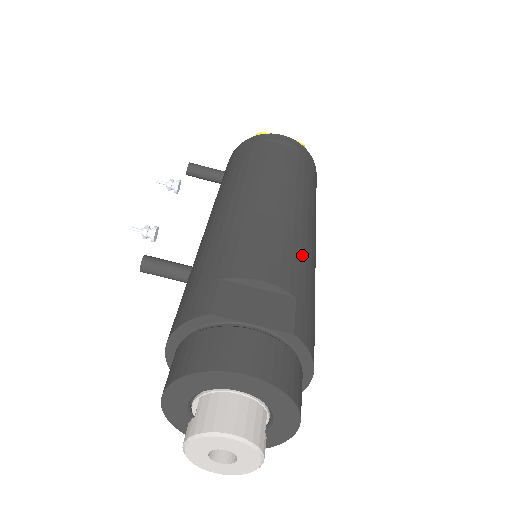
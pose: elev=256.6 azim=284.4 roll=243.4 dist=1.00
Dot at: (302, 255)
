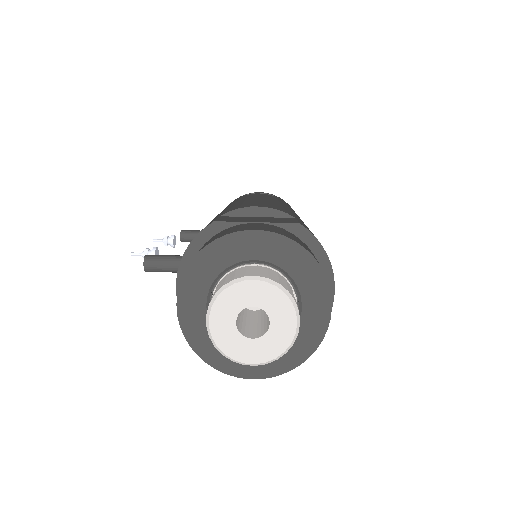
Dot at: occluded
